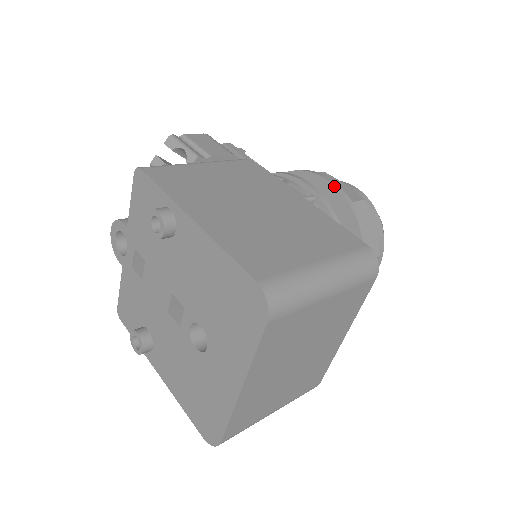
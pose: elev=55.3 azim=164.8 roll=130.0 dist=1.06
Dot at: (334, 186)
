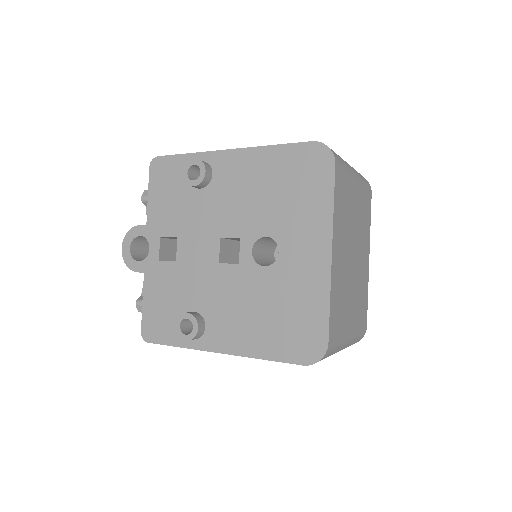
Dot at: occluded
